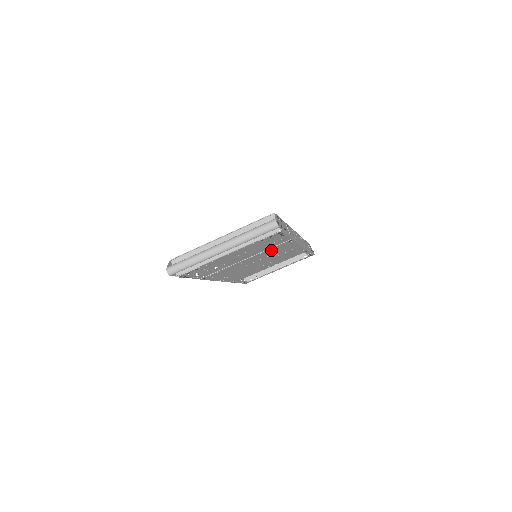
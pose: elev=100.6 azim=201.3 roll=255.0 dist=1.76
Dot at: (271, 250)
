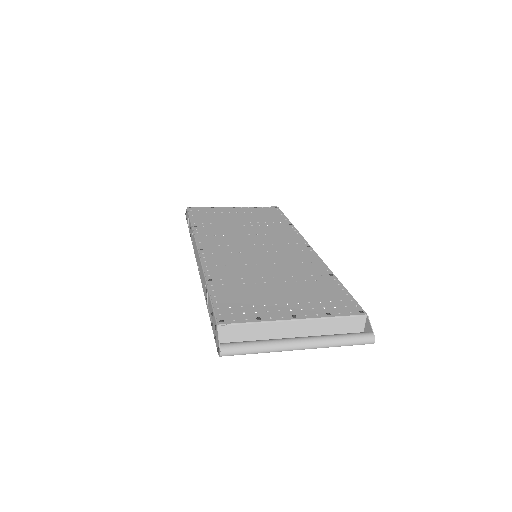
Dot at: occluded
